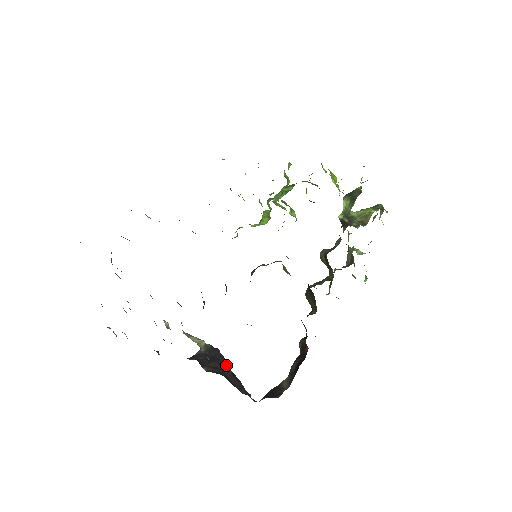
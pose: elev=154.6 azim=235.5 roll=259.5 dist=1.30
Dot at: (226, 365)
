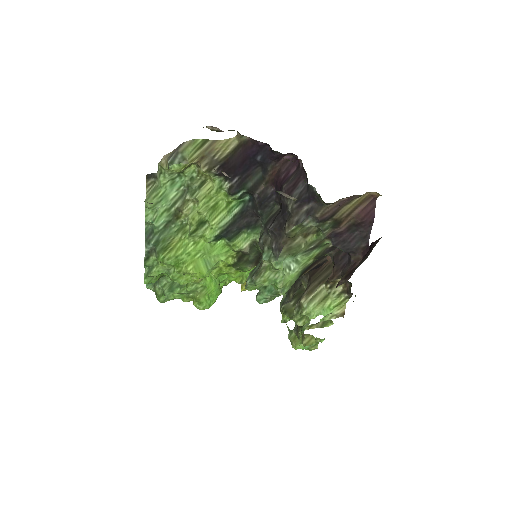
Dot at: occluded
